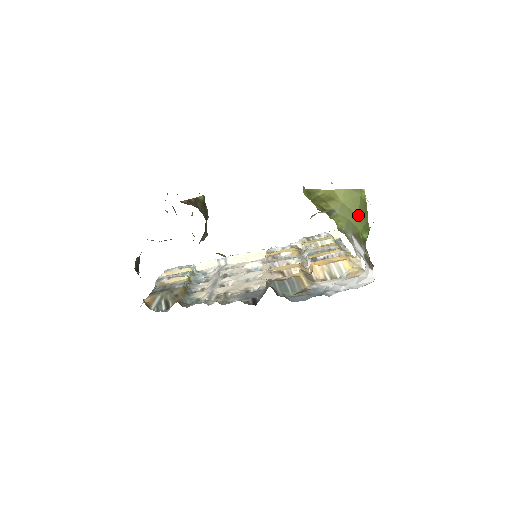
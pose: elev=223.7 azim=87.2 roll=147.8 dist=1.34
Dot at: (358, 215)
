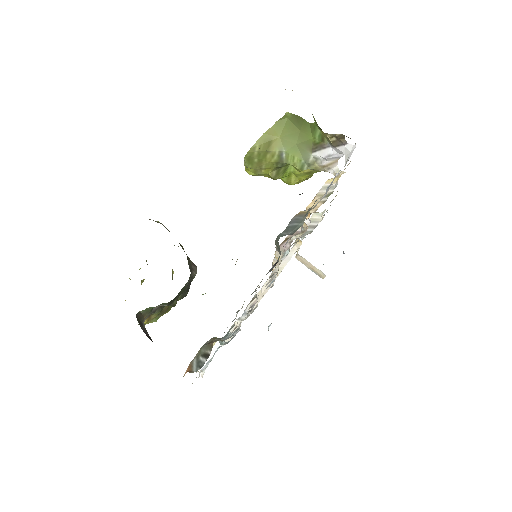
Dot at: (300, 131)
